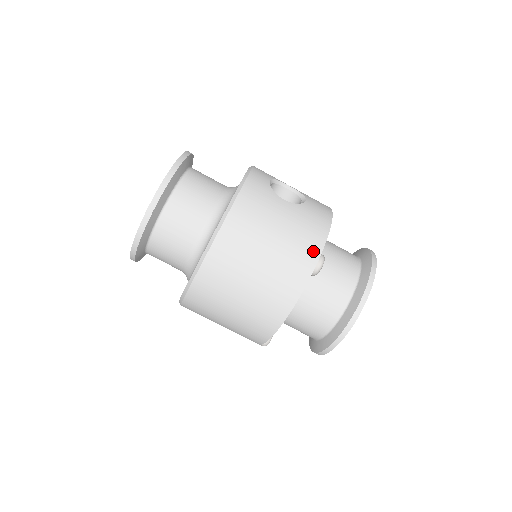
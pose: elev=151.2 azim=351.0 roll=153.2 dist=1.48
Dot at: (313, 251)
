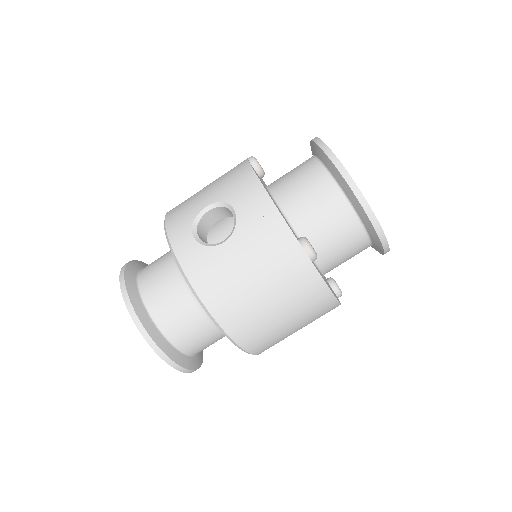
Dot at: (294, 253)
